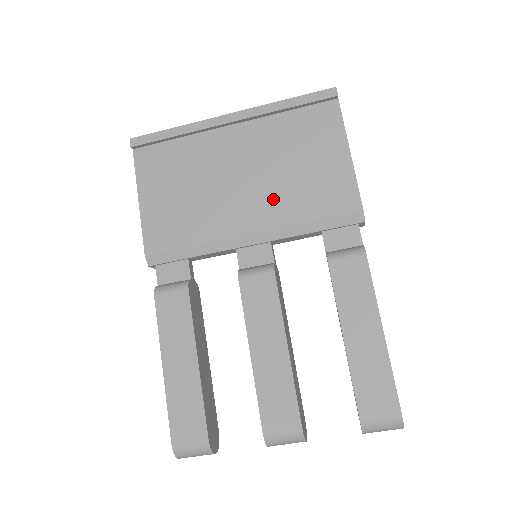
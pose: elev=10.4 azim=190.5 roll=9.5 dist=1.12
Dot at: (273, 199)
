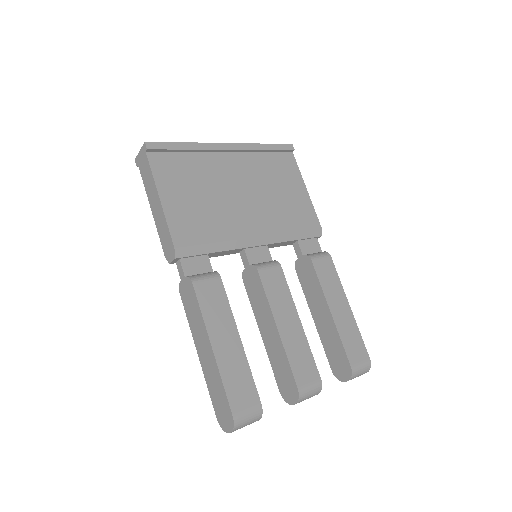
Dot at: (267, 213)
